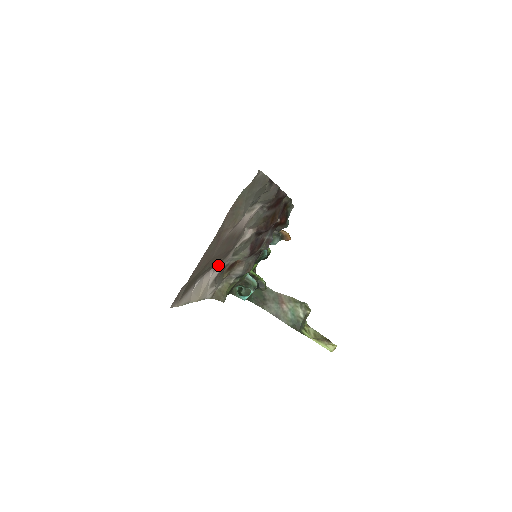
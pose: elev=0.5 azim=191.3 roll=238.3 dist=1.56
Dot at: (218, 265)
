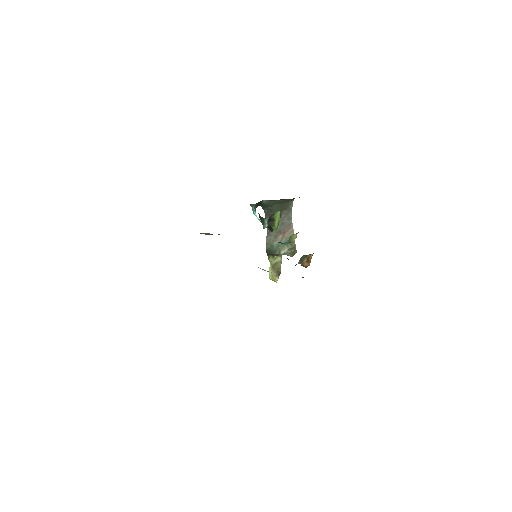
Dot at: occluded
